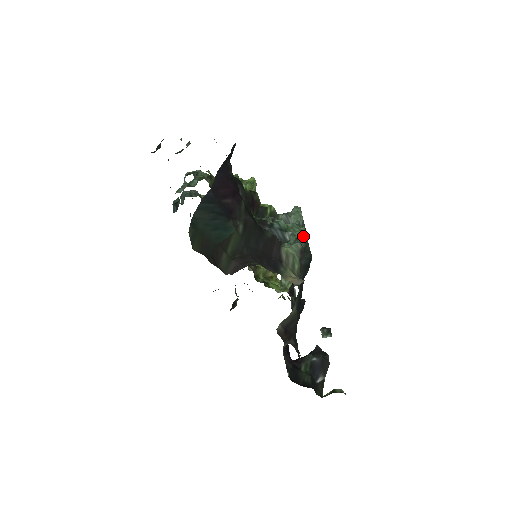
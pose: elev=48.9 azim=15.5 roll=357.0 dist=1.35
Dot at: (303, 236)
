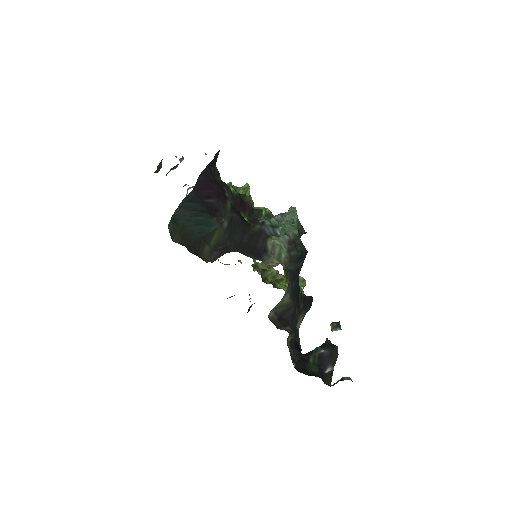
Dot at: (292, 230)
